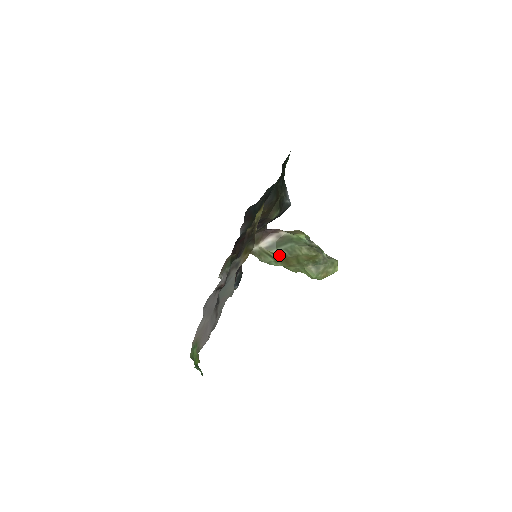
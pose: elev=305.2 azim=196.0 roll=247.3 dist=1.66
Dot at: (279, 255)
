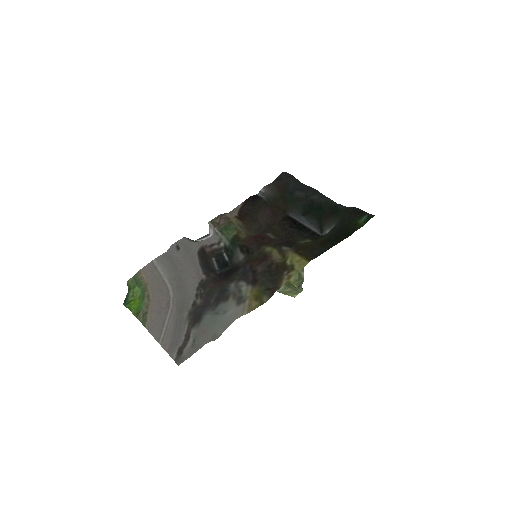
Dot at: occluded
